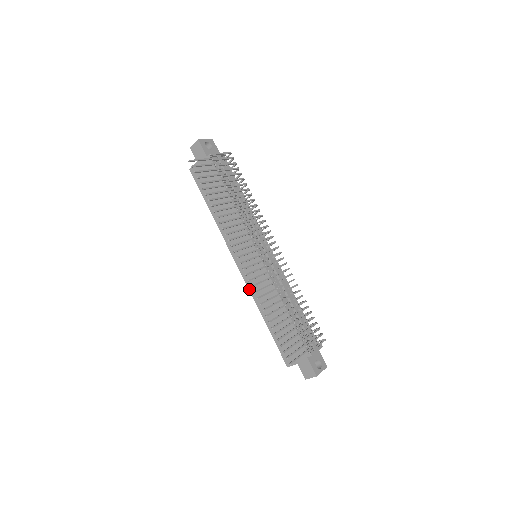
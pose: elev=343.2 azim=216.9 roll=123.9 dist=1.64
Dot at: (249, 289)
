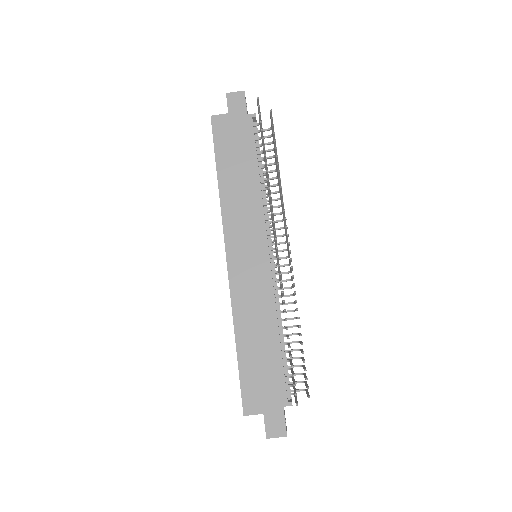
Dot at: (231, 293)
